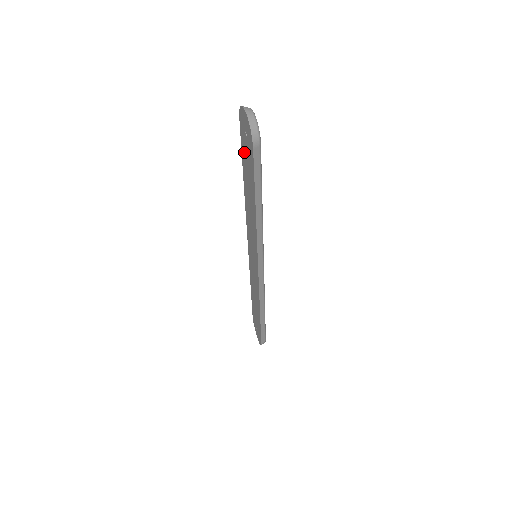
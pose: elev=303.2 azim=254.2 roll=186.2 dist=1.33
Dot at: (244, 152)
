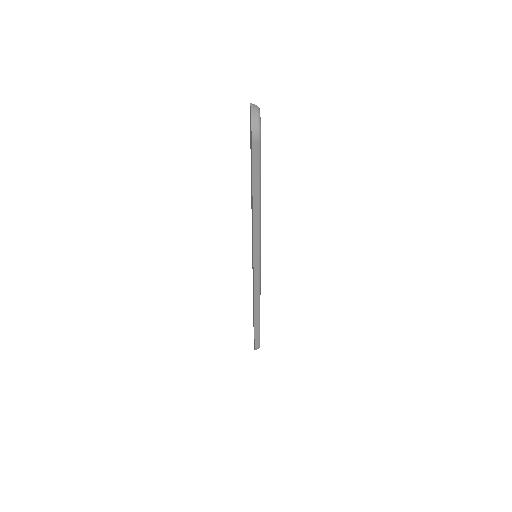
Dot at: occluded
